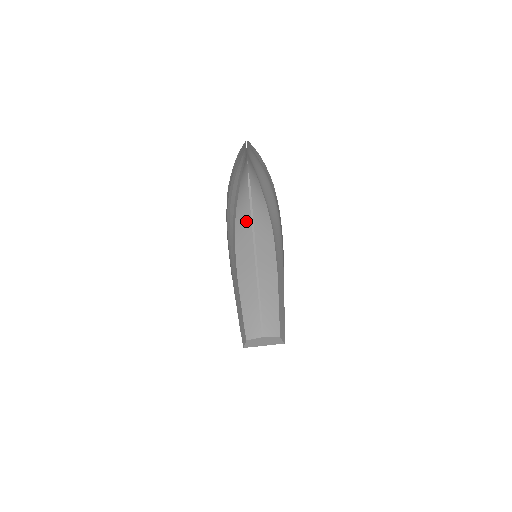
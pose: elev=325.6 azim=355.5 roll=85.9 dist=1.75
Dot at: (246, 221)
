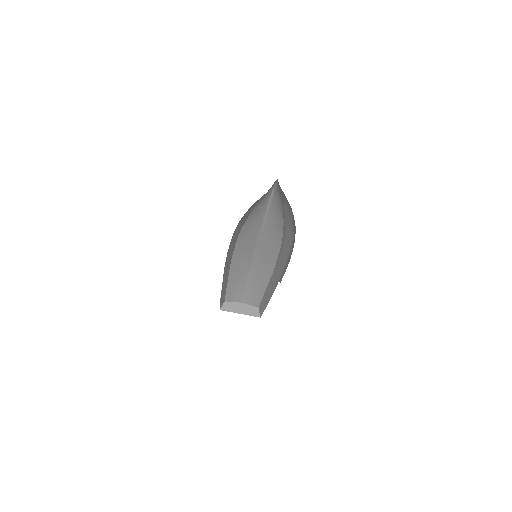
Dot at: (256, 223)
